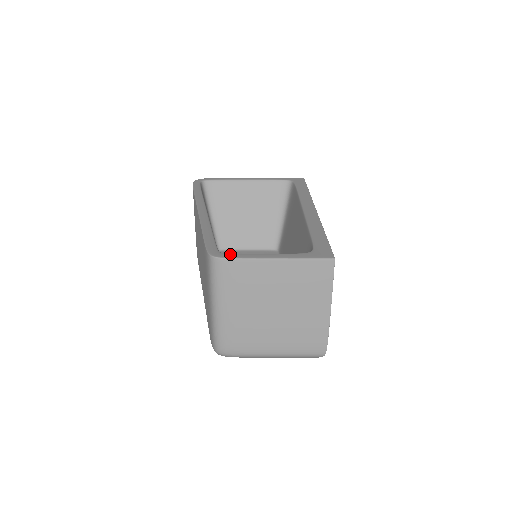
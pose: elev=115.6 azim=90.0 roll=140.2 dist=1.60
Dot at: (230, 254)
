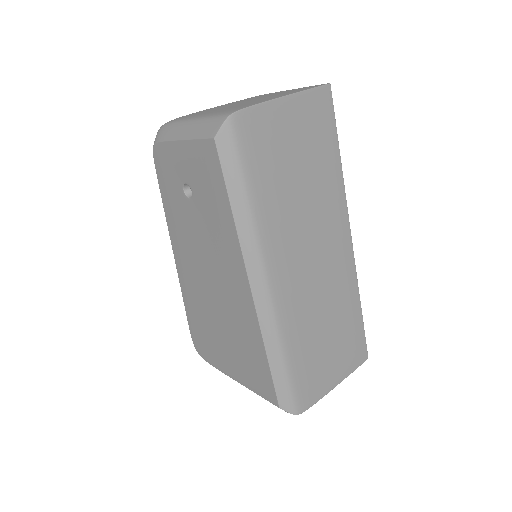
Dot at: occluded
